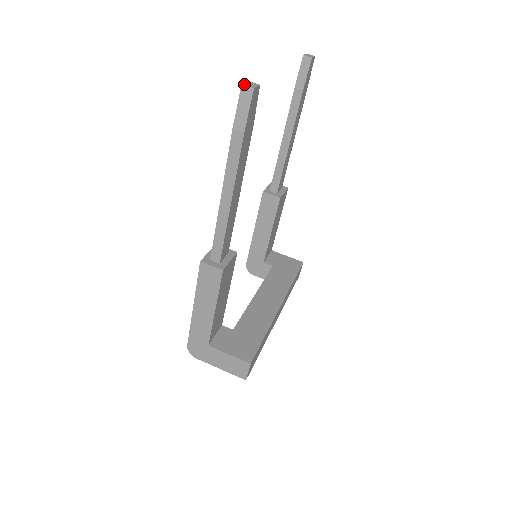
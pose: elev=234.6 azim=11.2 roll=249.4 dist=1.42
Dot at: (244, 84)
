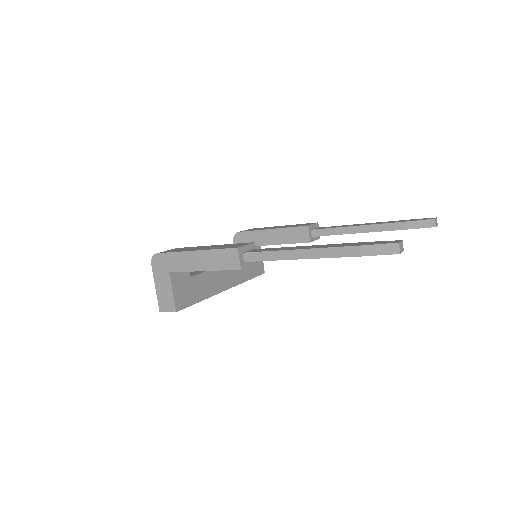
Dot at: (400, 244)
